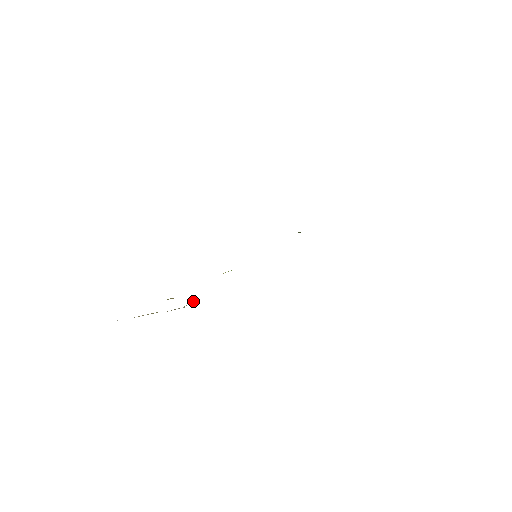
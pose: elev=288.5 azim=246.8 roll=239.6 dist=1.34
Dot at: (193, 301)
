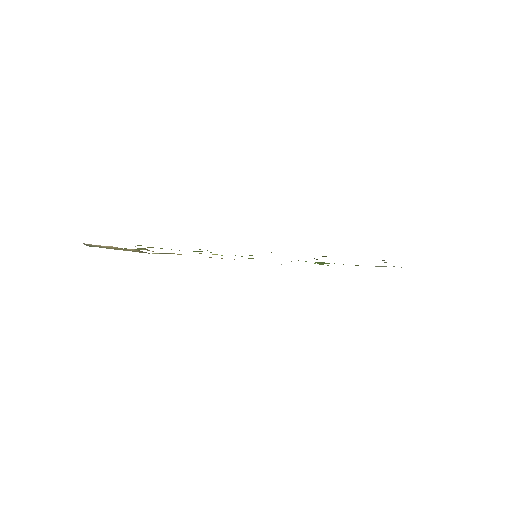
Dot at: (157, 253)
